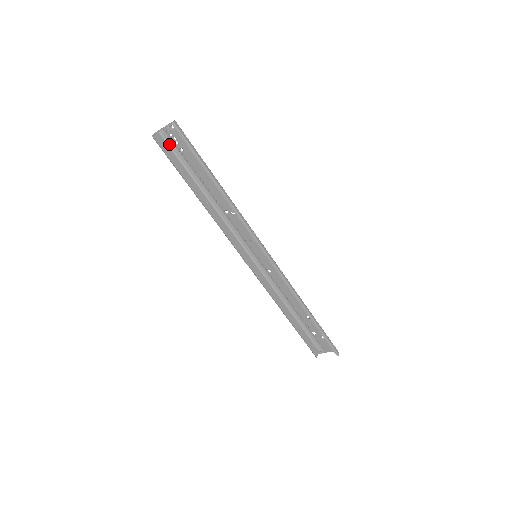
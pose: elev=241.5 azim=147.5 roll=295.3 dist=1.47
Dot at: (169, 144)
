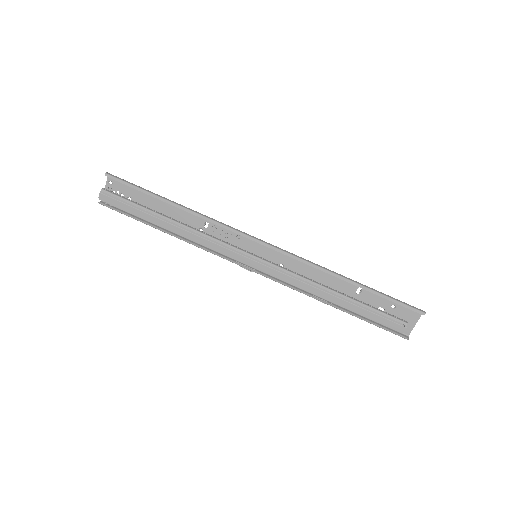
Dot at: (114, 197)
